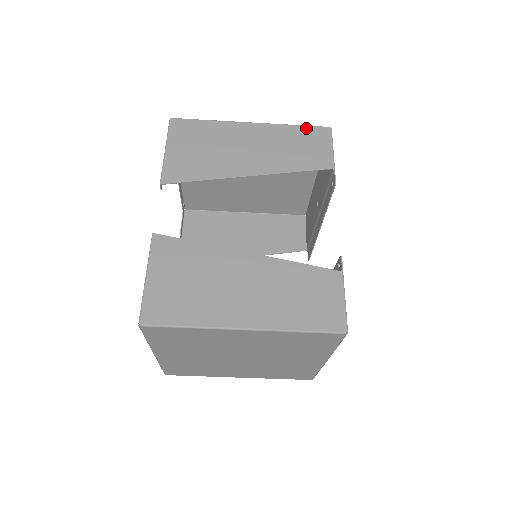
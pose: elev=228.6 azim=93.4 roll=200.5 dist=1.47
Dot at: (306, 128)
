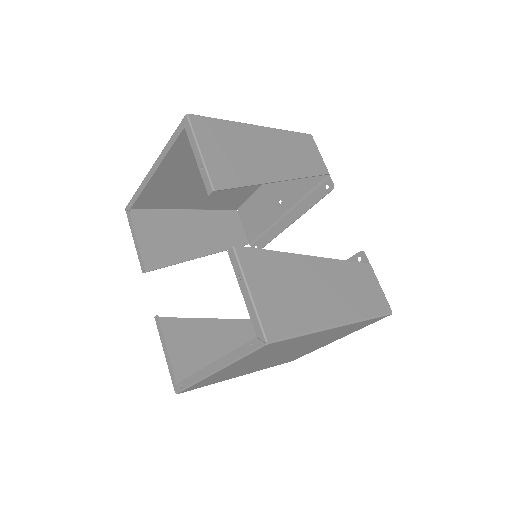
Dot at: (297, 134)
